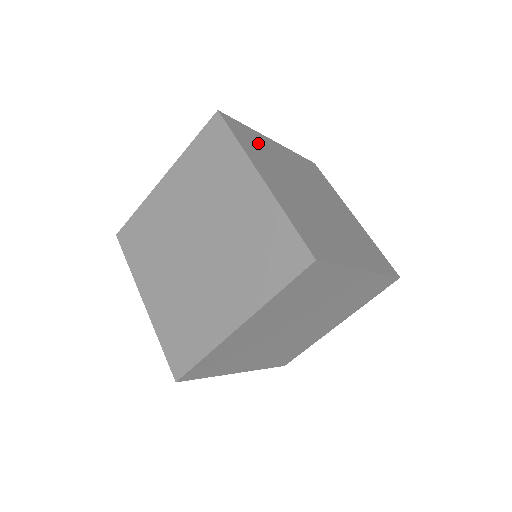
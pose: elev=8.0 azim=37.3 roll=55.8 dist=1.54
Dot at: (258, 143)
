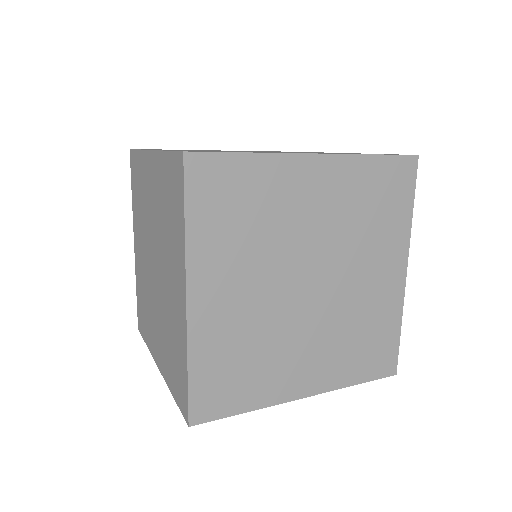
Dot at: (249, 196)
